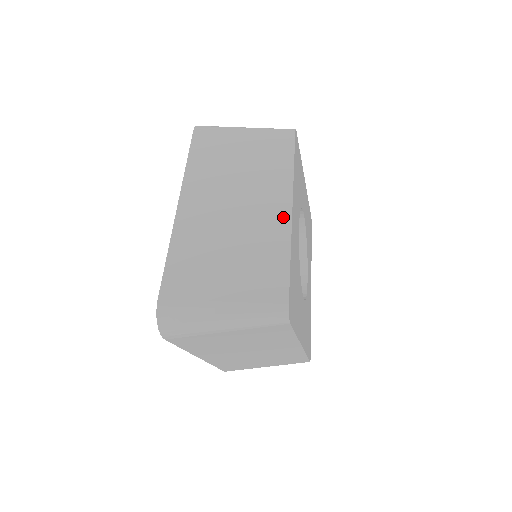
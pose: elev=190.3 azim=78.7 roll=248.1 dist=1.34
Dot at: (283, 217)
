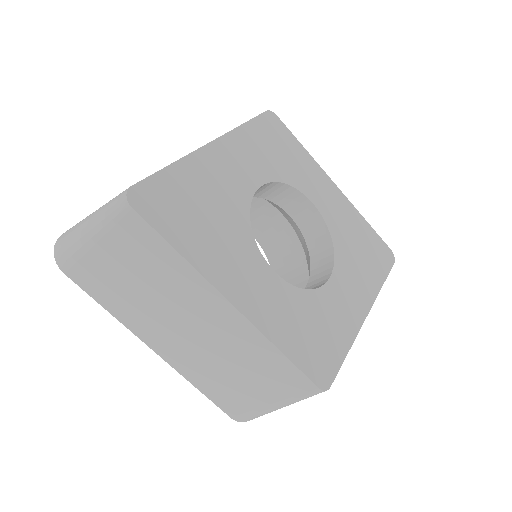
Dot at: occluded
